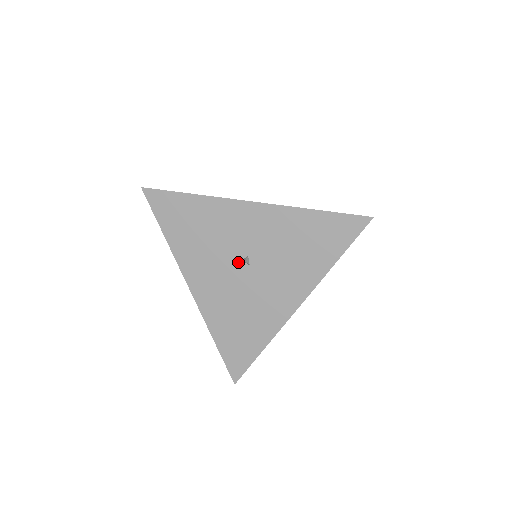
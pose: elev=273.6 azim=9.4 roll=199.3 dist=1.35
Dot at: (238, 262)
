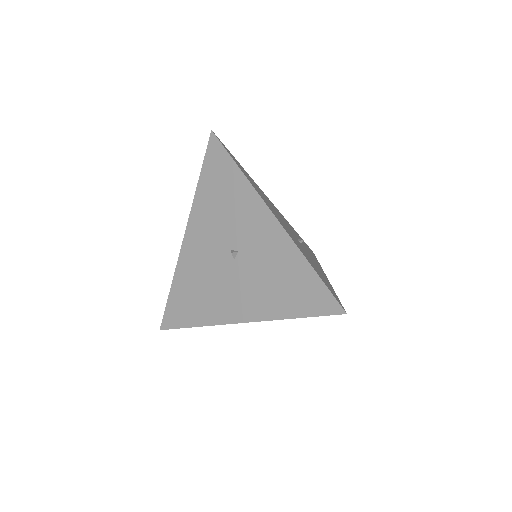
Dot at: (229, 249)
